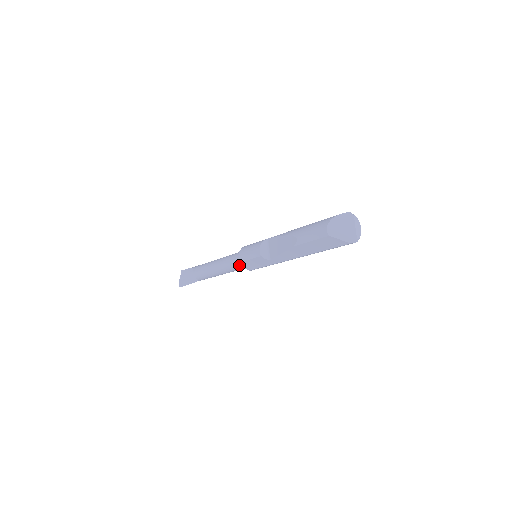
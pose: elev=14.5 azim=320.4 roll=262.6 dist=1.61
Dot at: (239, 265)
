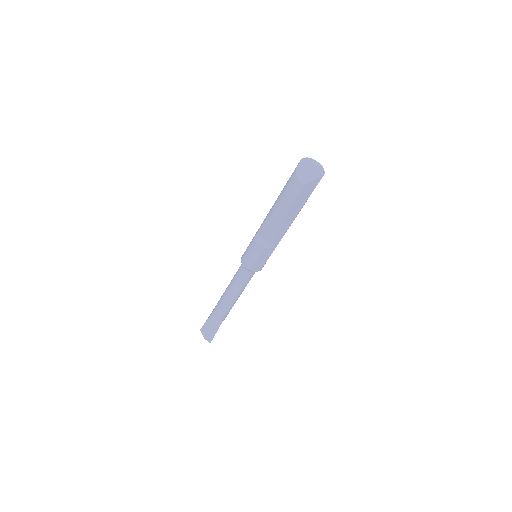
Dot at: (250, 274)
